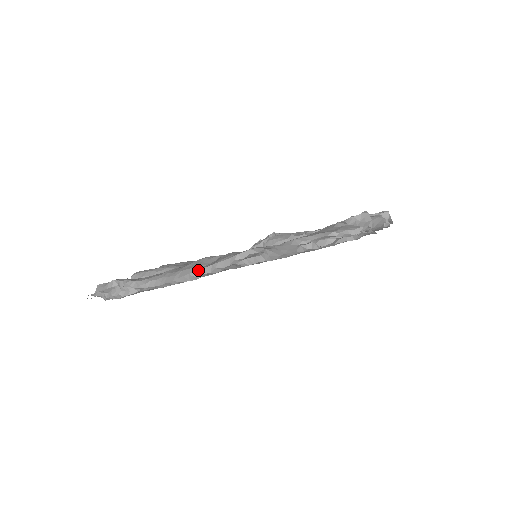
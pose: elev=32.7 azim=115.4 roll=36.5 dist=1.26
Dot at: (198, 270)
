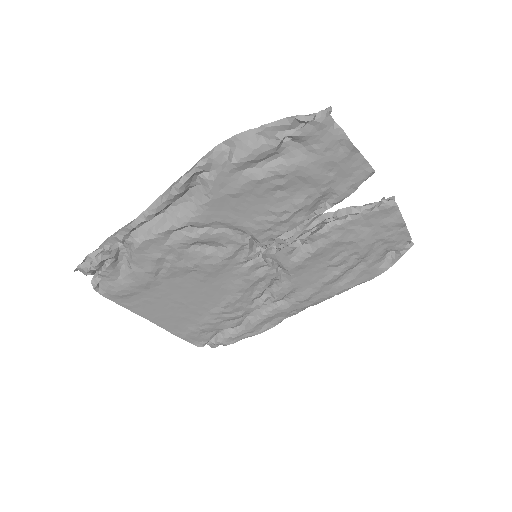
Dot at: (169, 187)
